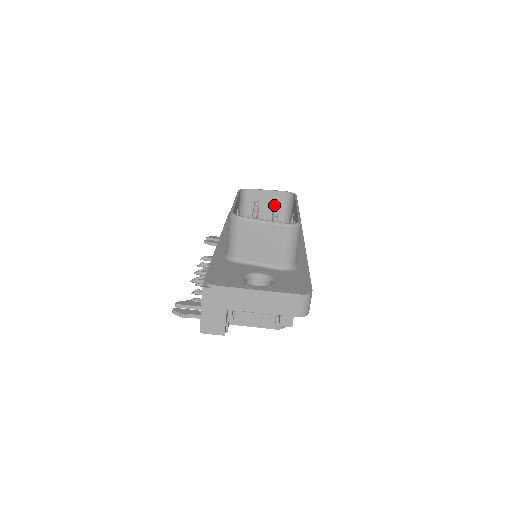
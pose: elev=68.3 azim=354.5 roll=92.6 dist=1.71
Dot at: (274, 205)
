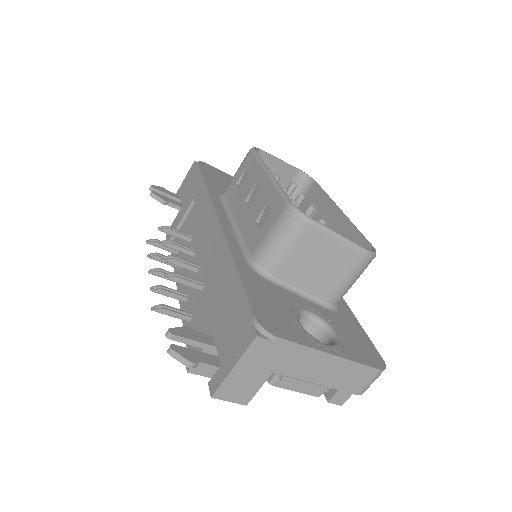
Dot at: occluded
